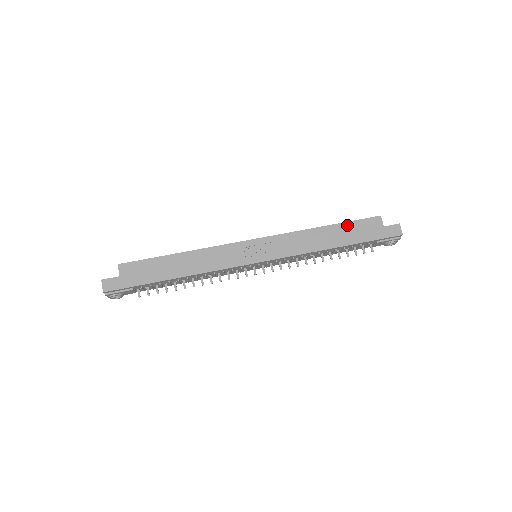
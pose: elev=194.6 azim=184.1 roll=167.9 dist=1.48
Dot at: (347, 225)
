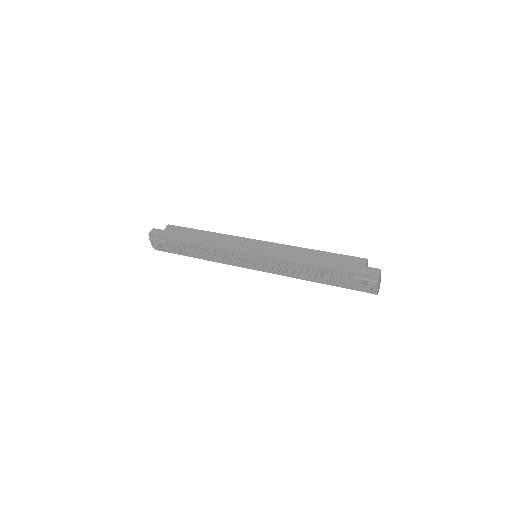
Dot at: (334, 255)
